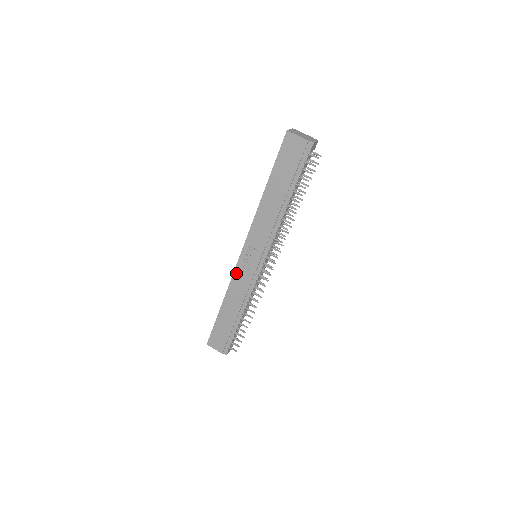
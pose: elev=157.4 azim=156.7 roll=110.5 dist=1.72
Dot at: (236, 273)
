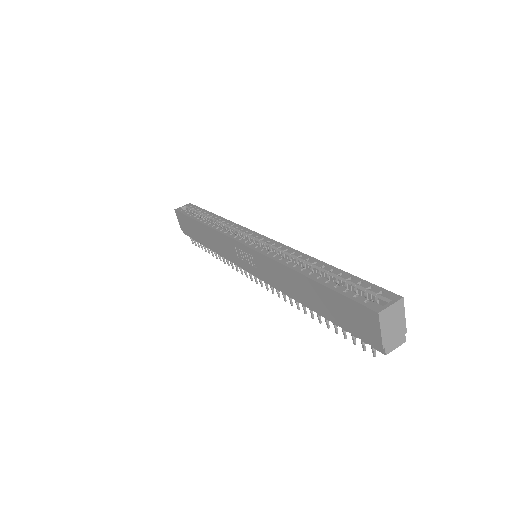
Dot at: (227, 239)
